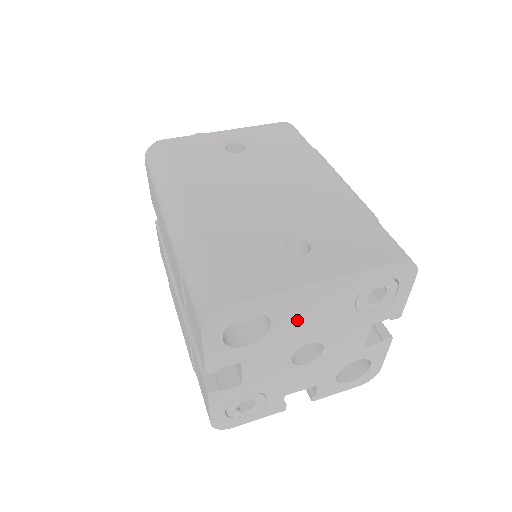
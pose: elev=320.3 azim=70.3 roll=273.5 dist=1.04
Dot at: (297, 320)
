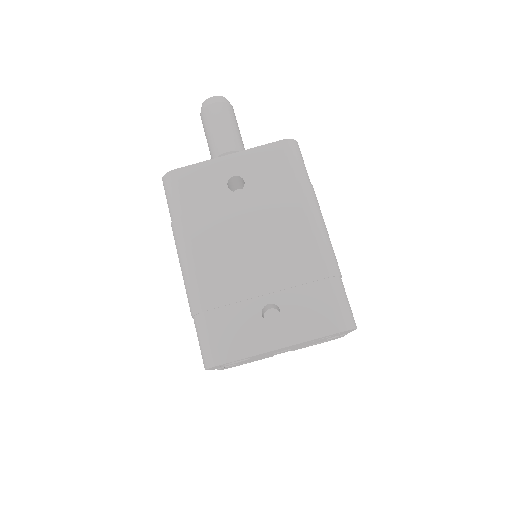
Dot at: (269, 353)
